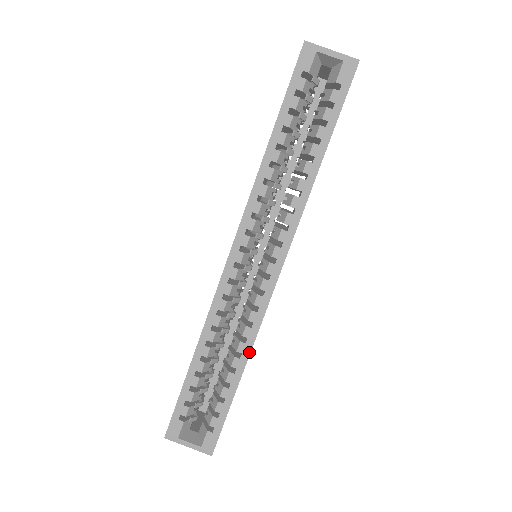
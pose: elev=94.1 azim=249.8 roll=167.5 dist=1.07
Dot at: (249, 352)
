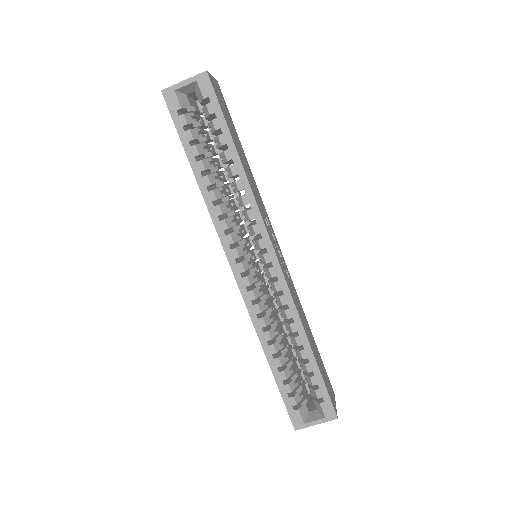
Dot at: (302, 326)
